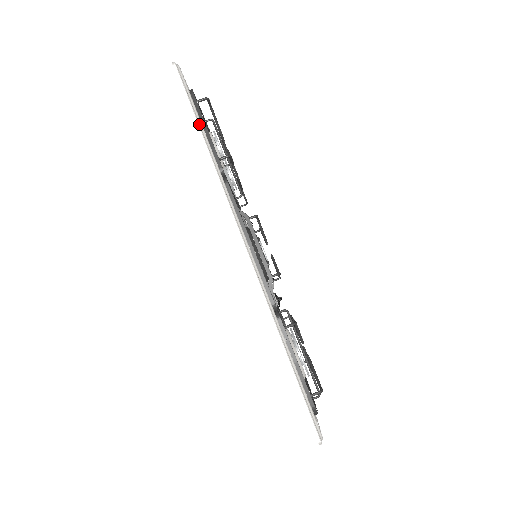
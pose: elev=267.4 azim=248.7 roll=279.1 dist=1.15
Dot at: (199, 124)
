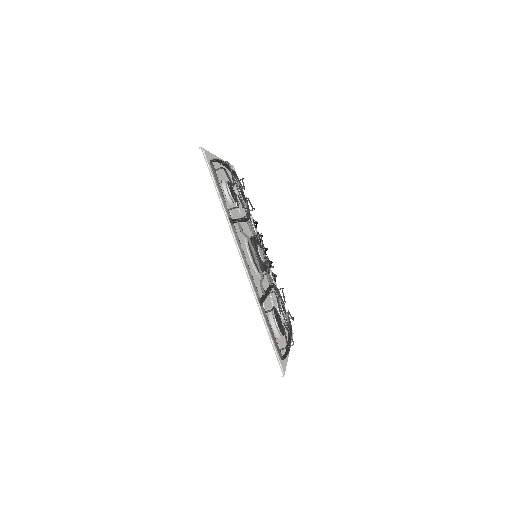
Dot at: (216, 189)
